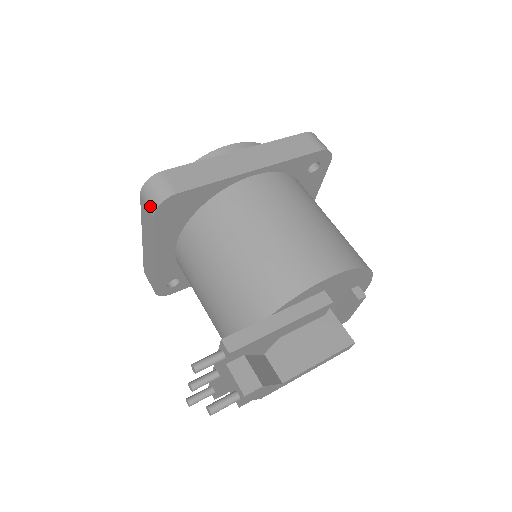
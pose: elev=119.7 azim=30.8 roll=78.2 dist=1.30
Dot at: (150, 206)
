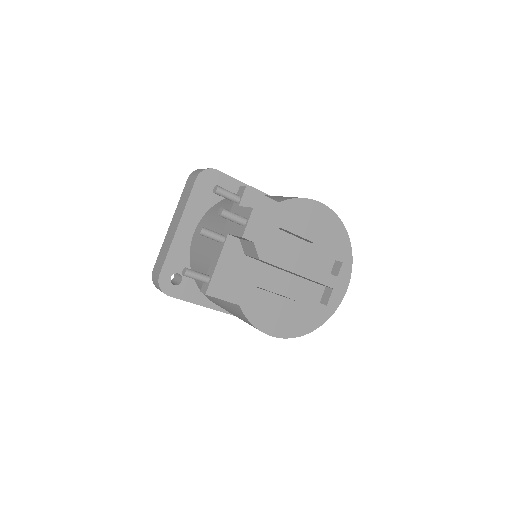
Dot at: (195, 175)
